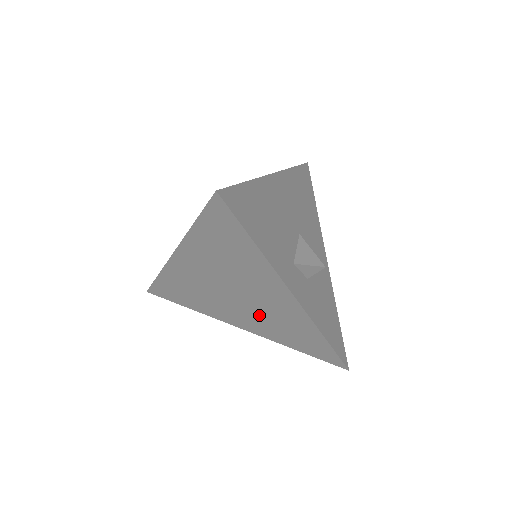
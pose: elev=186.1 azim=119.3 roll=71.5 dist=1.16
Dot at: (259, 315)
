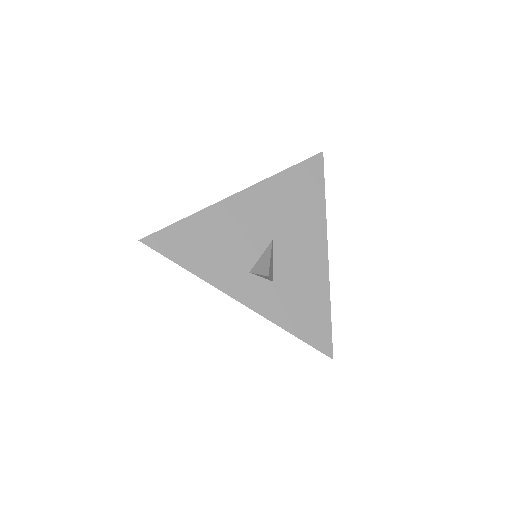
Dot at: occluded
